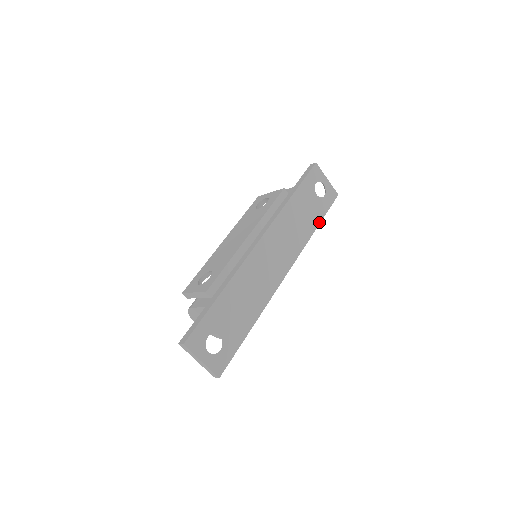
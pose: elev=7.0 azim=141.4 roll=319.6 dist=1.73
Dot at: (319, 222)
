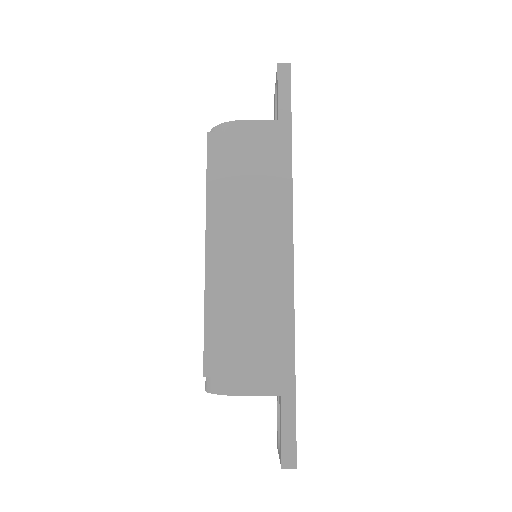
Dot at: occluded
